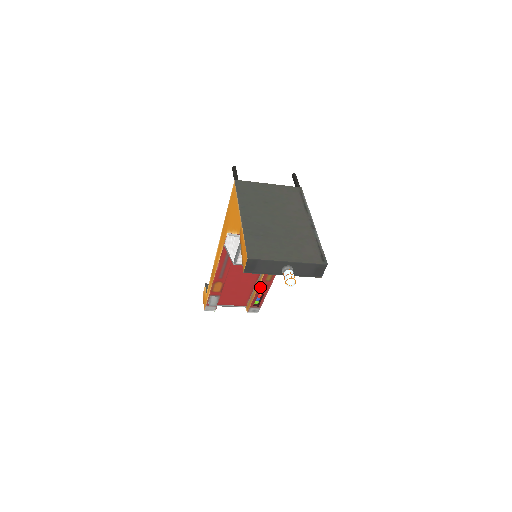
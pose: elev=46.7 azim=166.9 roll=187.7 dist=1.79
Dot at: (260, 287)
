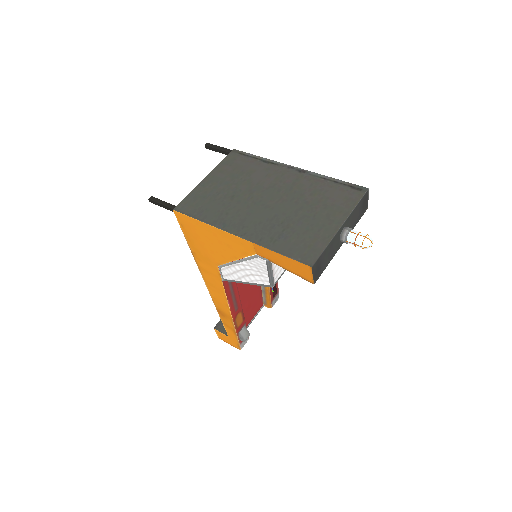
Dot at: occluded
